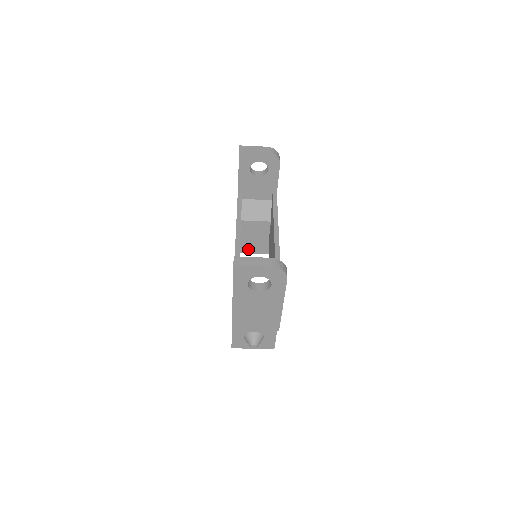
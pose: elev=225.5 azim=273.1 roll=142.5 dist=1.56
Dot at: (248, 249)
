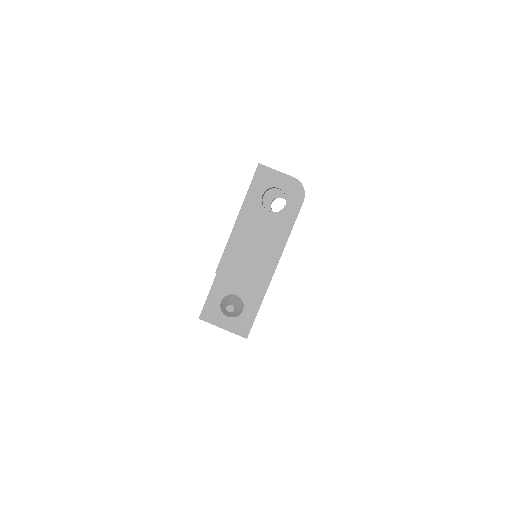
Dot at: occluded
